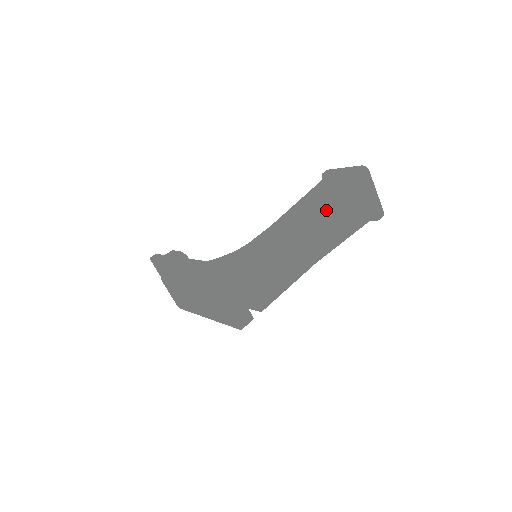
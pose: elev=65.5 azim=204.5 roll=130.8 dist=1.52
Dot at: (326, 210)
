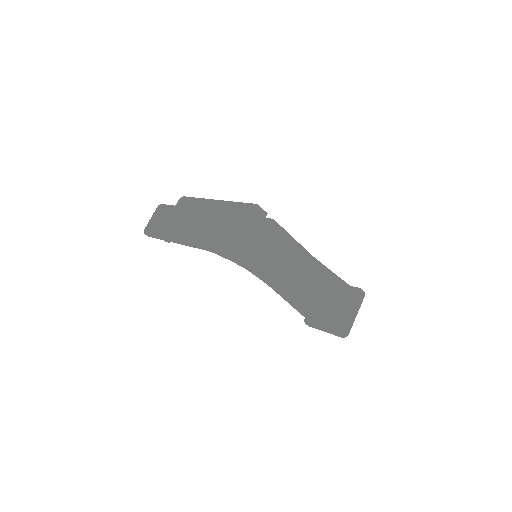
Dot at: (330, 276)
